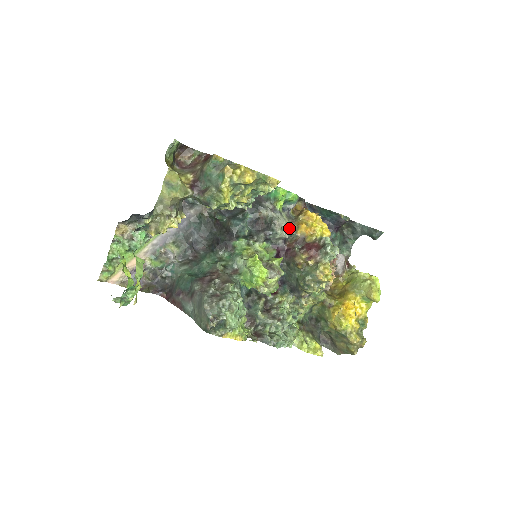
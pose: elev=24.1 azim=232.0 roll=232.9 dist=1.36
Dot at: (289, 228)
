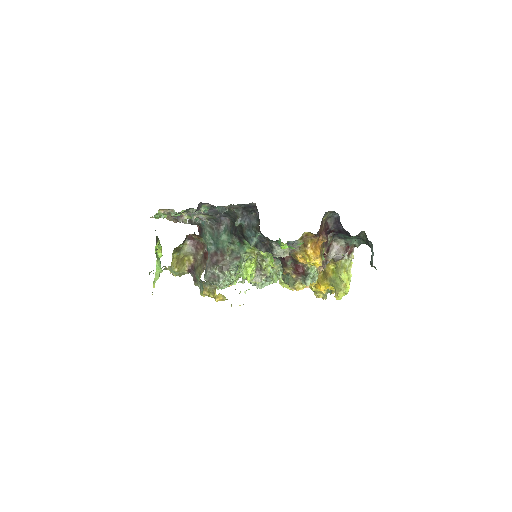
Dot at: occluded
